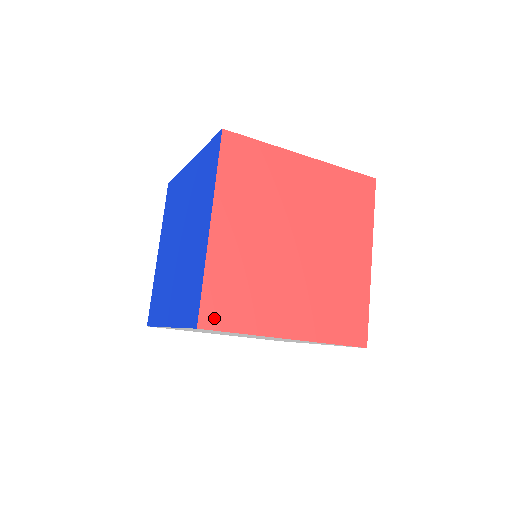
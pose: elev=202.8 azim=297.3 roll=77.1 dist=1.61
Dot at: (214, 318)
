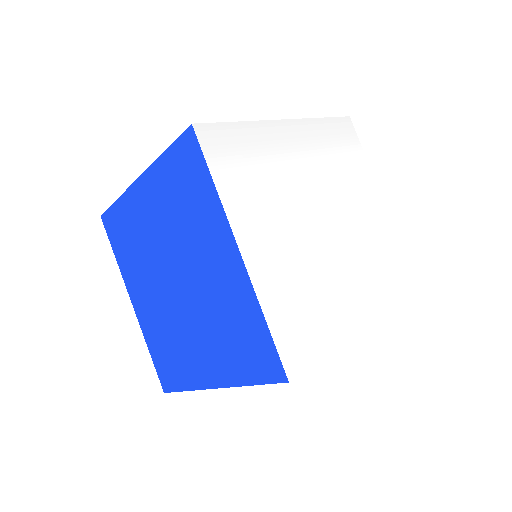
Dot at: occluded
